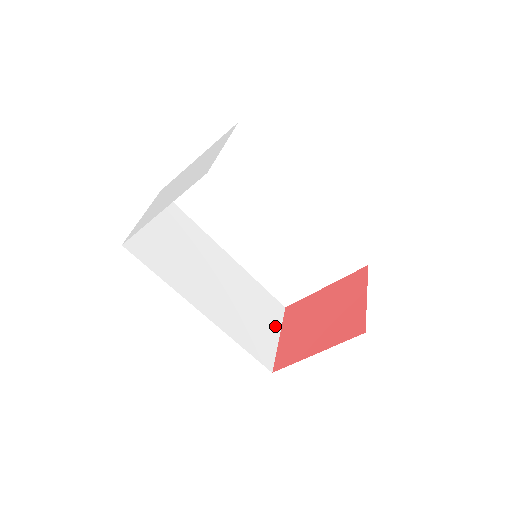
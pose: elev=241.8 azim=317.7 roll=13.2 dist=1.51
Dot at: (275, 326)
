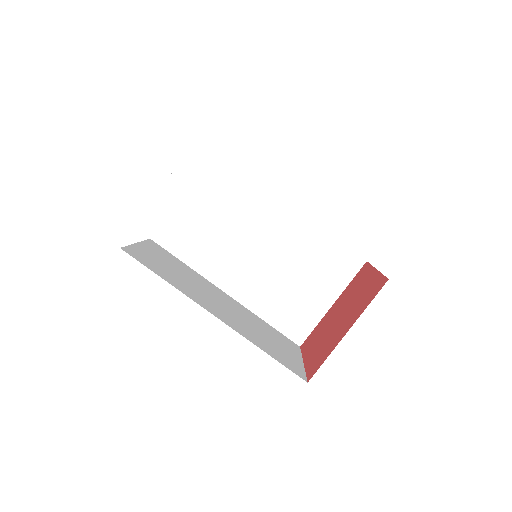
Dot at: (295, 354)
